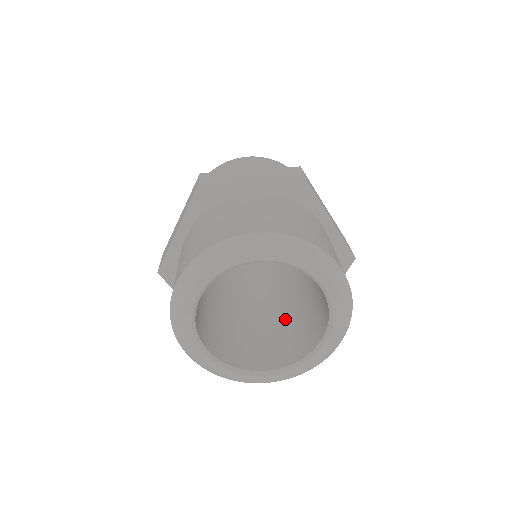
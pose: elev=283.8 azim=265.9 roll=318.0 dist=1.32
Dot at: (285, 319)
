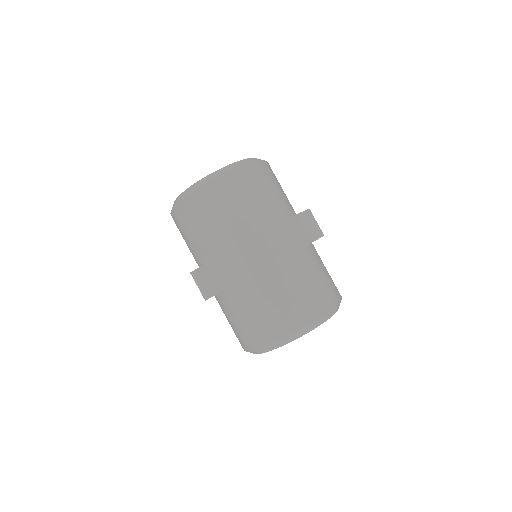
Dot at: occluded
